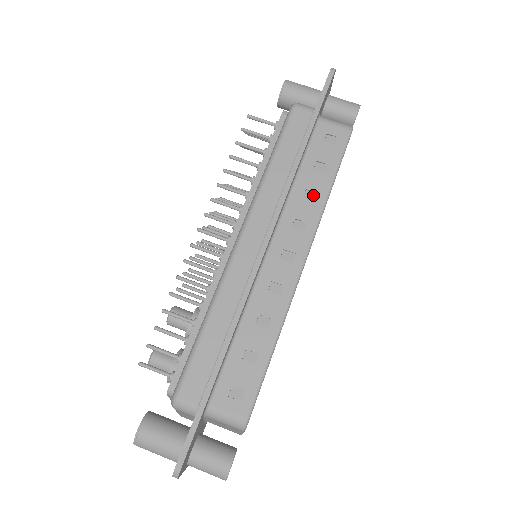
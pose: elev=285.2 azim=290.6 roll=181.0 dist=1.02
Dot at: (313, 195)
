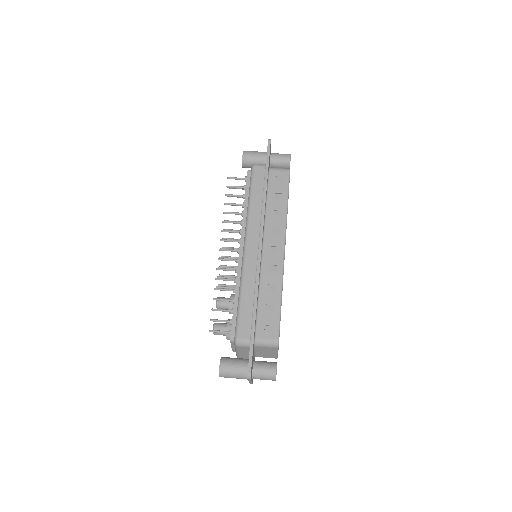
Dot at: (278, 212)
